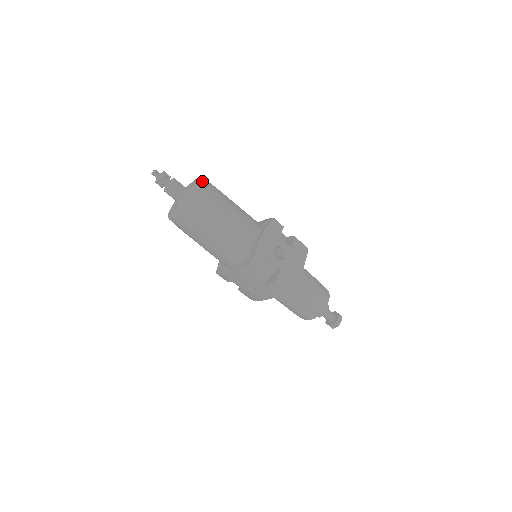
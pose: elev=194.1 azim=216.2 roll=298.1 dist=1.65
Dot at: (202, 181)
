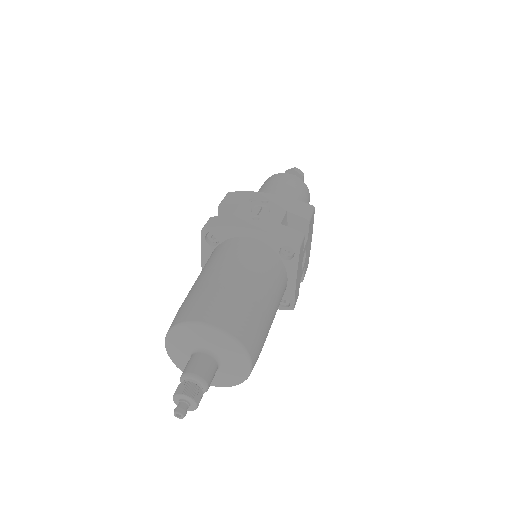
Dot at: (246, 351)
